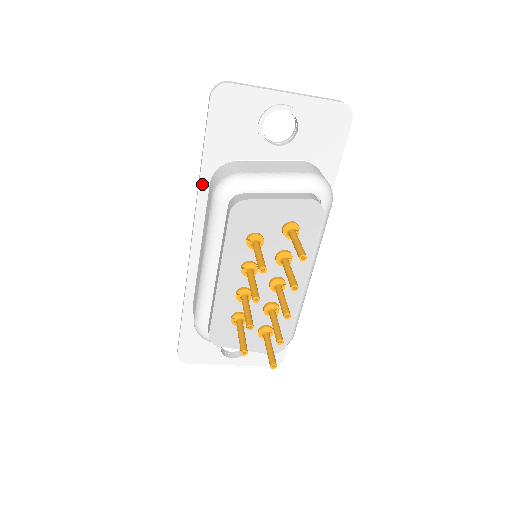
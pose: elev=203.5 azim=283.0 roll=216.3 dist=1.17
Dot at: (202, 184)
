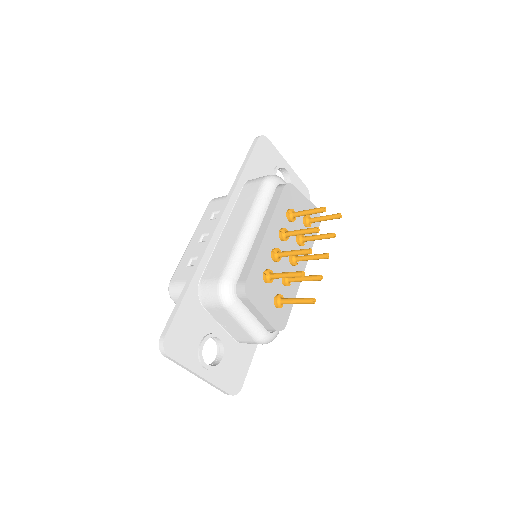
Dot at: (239, 183)
